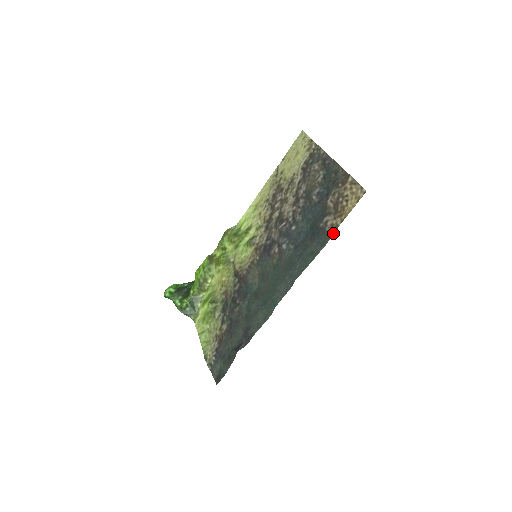
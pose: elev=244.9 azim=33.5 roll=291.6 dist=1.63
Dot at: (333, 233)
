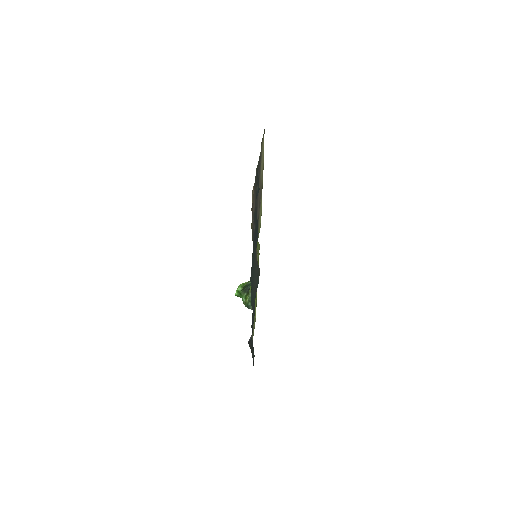
Dot at: (252, 236)
